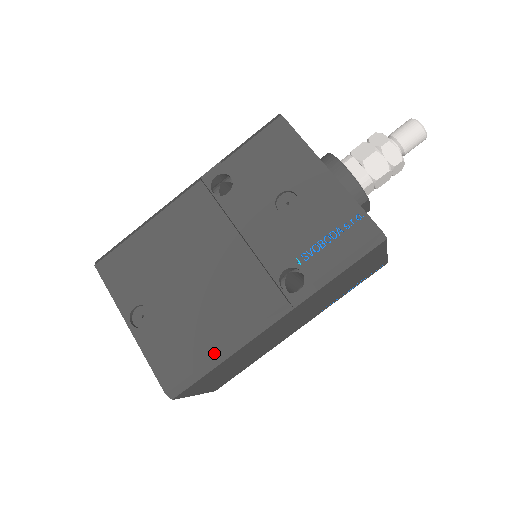
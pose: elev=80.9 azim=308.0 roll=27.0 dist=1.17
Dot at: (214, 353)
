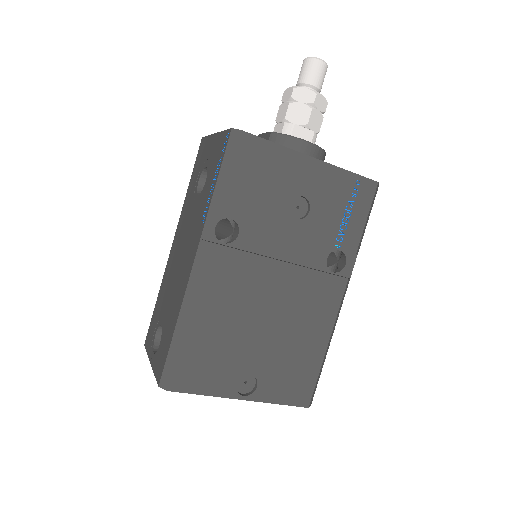
Dot at: (323, 354)
